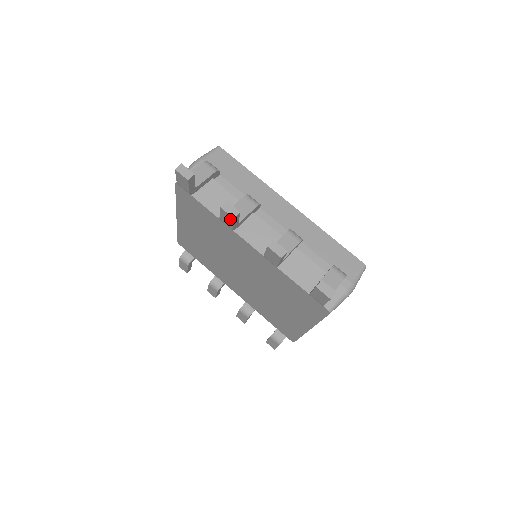
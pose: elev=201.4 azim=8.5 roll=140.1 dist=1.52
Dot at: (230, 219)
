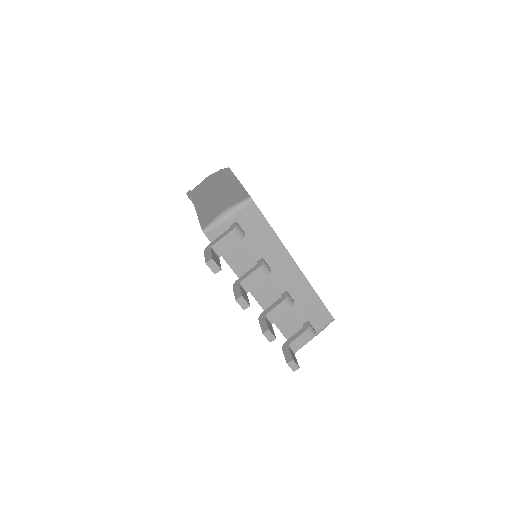
Dot at: occluded
